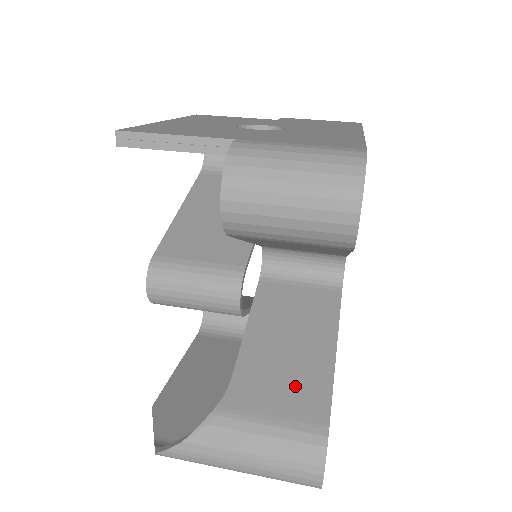
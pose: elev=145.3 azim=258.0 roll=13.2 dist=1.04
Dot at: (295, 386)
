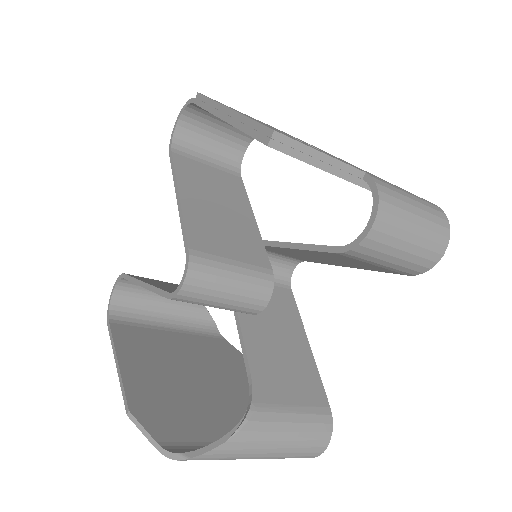
Dot at: (297, 376)
